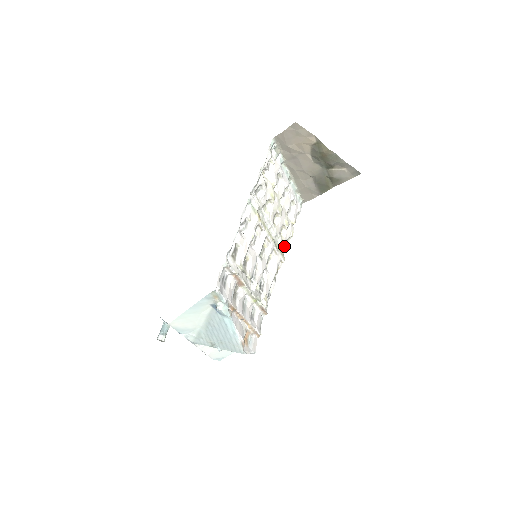
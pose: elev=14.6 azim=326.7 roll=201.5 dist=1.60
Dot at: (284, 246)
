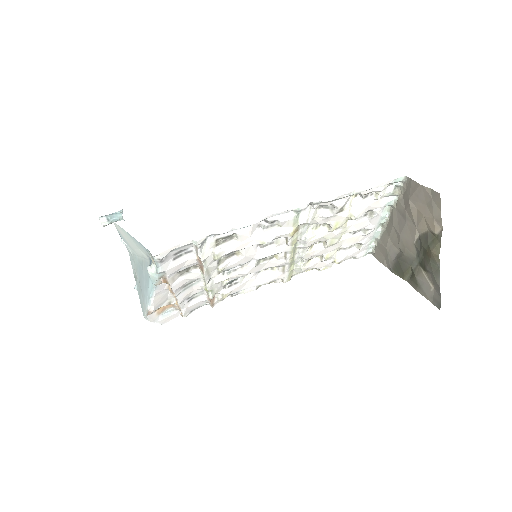
Dot at: (301, 271)
